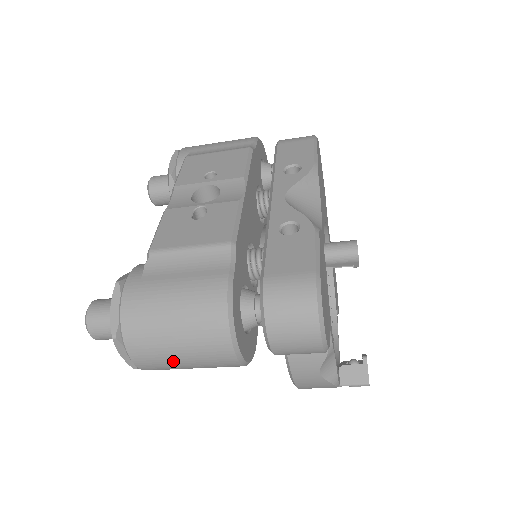
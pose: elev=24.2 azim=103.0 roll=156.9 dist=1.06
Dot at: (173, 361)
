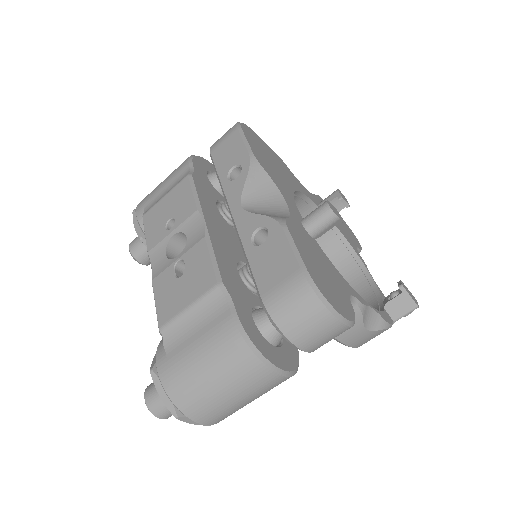
Dot at: (235, 406)
